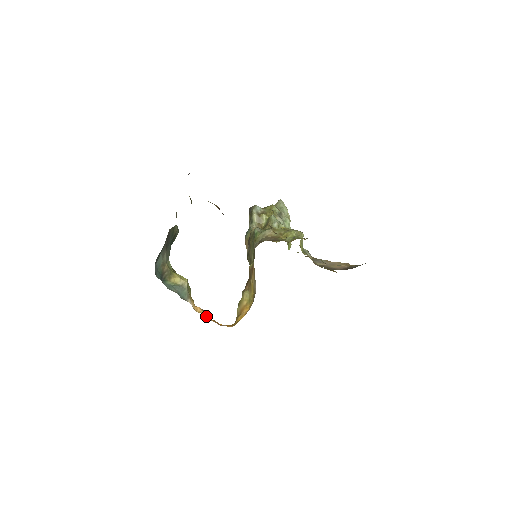
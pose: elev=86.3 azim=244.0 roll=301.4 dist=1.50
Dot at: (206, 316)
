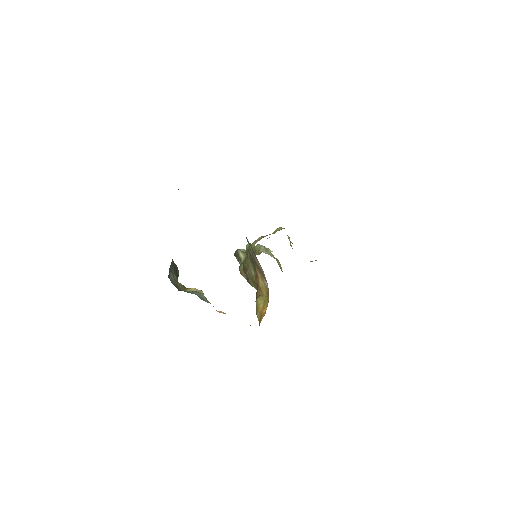
Dot at: occluded
